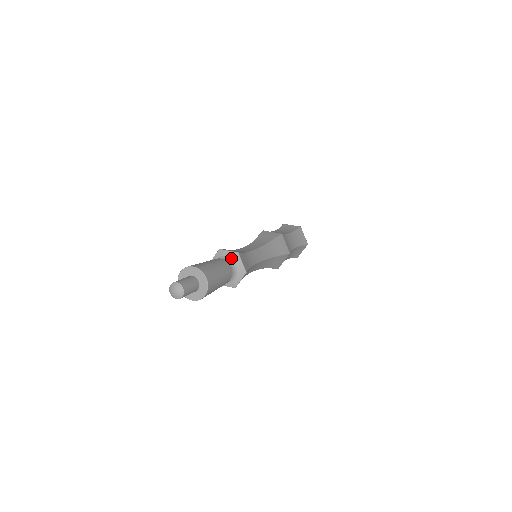
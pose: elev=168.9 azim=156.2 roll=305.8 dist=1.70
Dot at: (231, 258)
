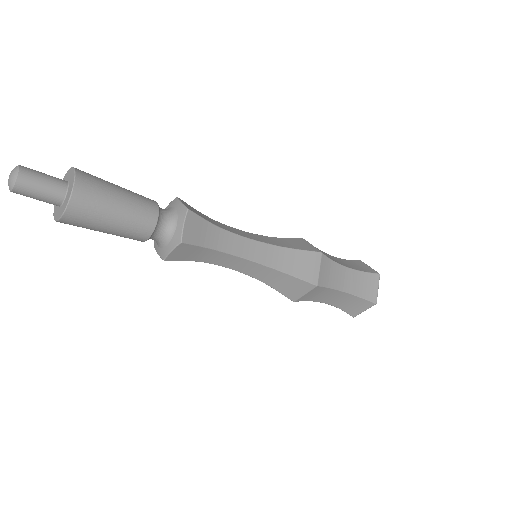
Dot at: (168, 208)
